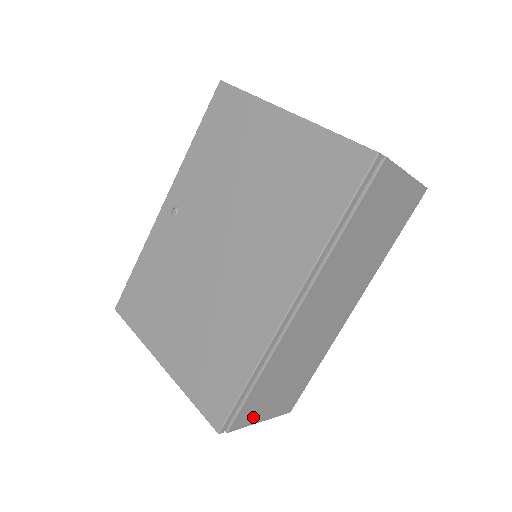
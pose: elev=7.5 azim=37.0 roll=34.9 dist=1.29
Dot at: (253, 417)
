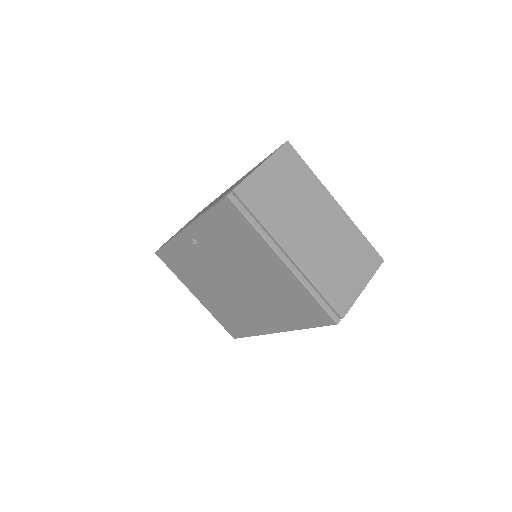
Dot at: occluded
